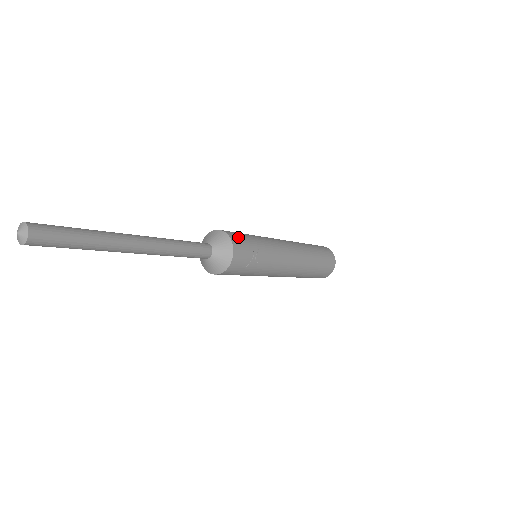
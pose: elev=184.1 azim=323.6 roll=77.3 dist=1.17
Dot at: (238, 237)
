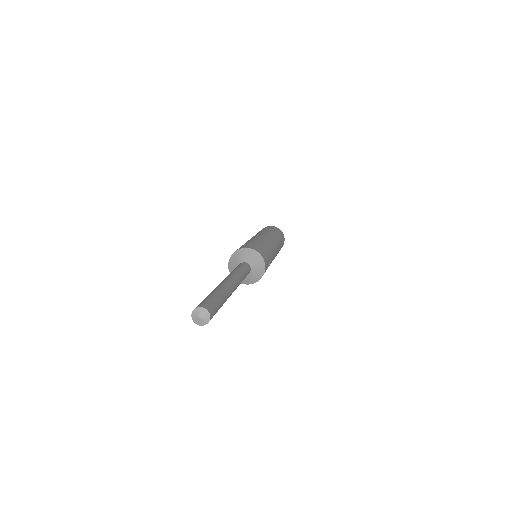
Dot at: (266, 257)
